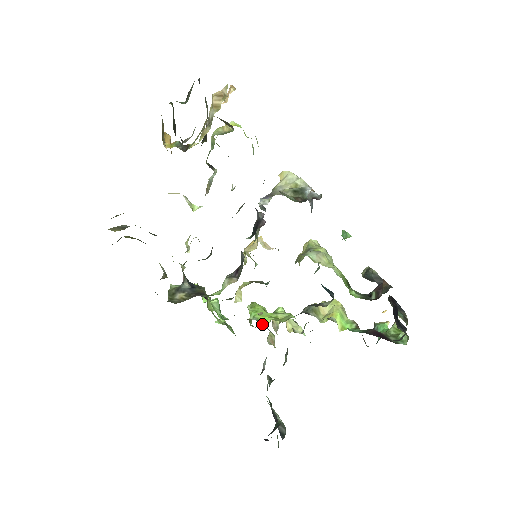
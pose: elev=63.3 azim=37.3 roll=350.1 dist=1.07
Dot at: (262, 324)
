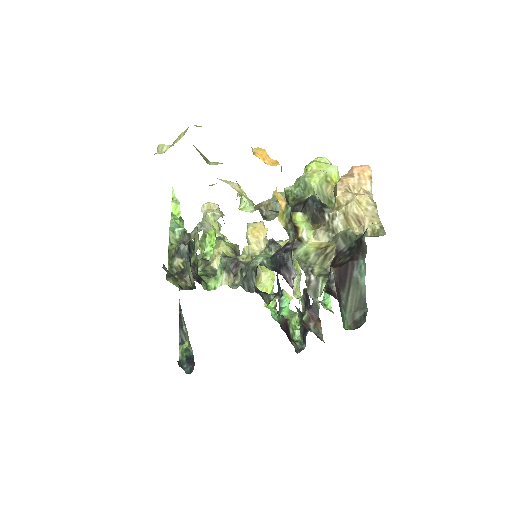
Dot at: occluded
